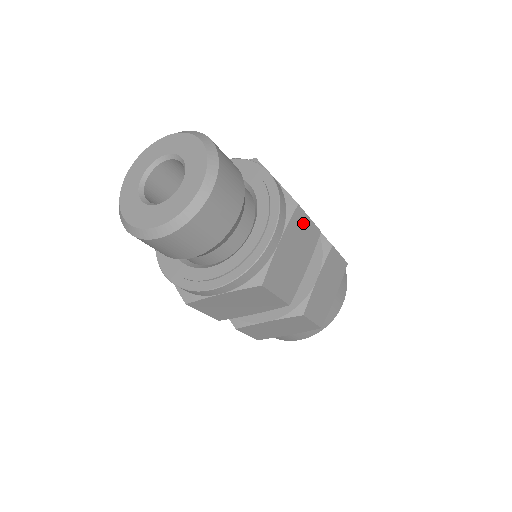
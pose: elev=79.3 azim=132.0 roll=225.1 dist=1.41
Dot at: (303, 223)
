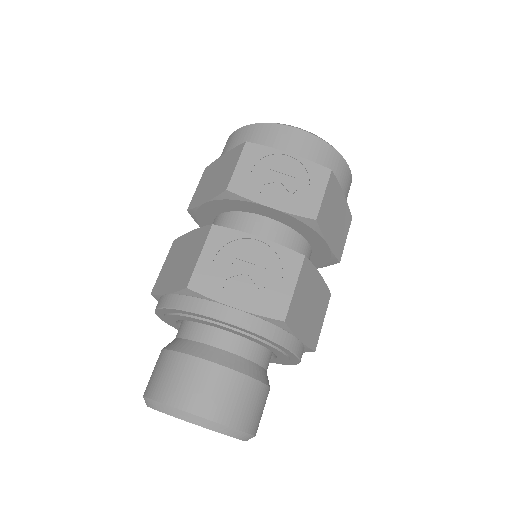
Dot at: (296, 301)
